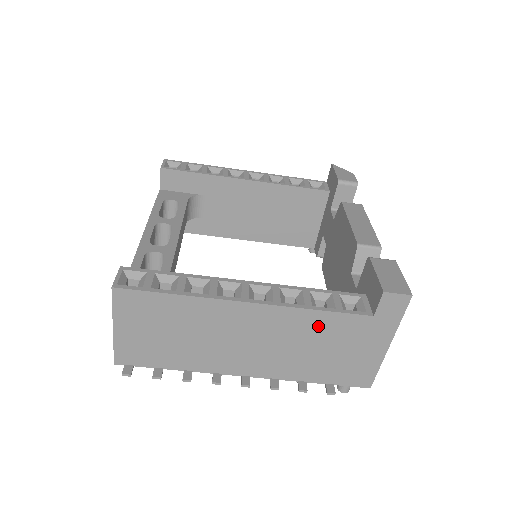
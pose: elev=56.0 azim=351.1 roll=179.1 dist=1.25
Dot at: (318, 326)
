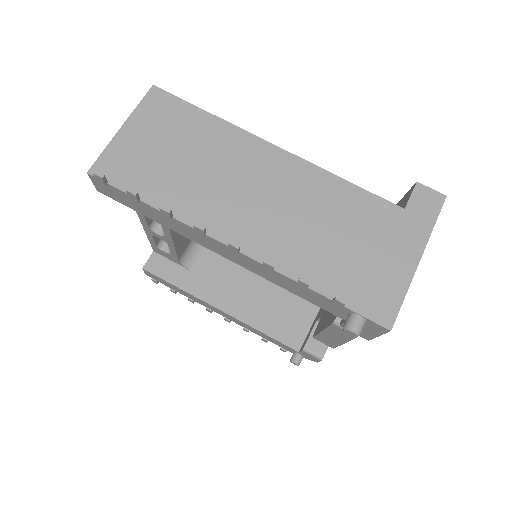
Dot at: (342, 201)
